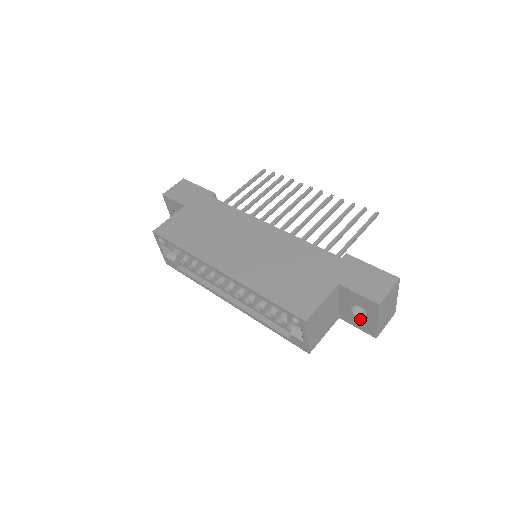
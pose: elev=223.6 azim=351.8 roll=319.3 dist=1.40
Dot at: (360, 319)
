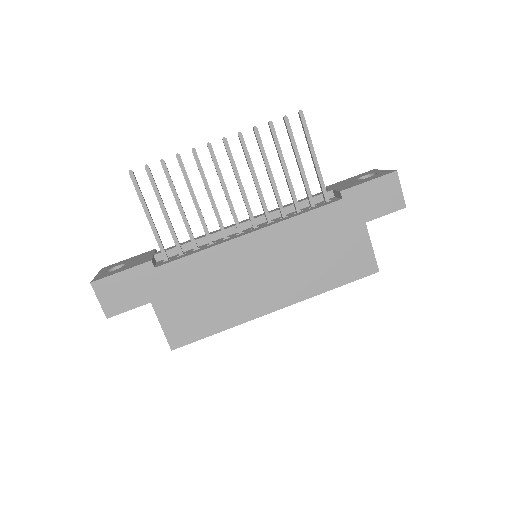
Dot at: occluded
